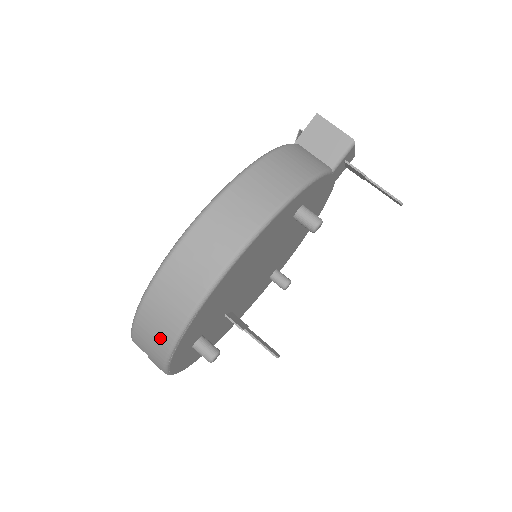
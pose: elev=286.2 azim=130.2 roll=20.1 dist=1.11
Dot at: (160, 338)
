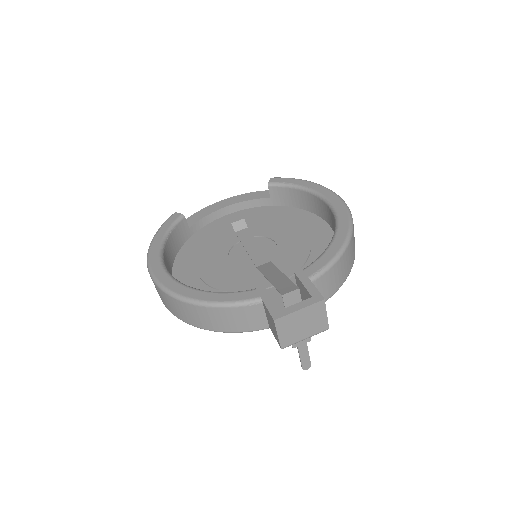
Dot at: occluded
